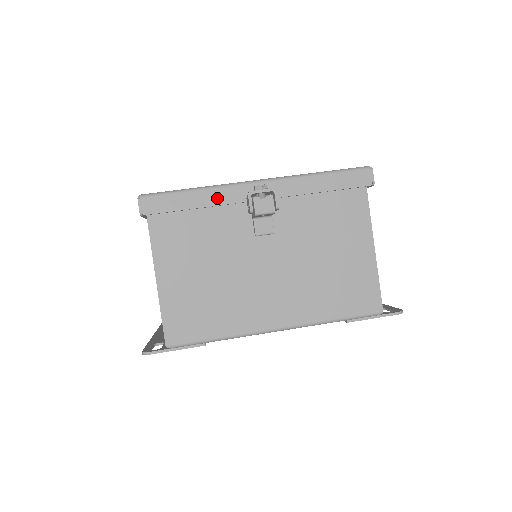
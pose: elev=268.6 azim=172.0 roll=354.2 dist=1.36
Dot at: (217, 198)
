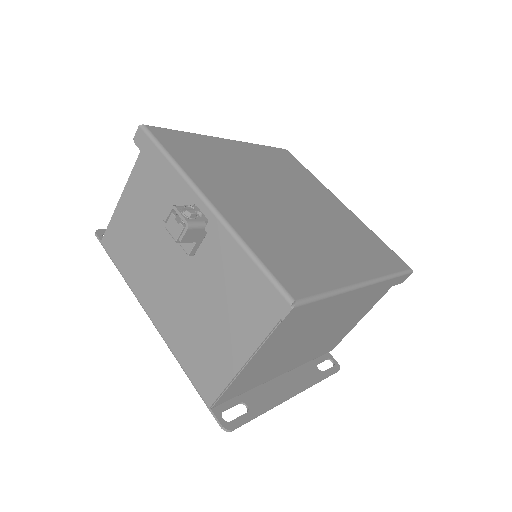
Dot at: (175, 183)
